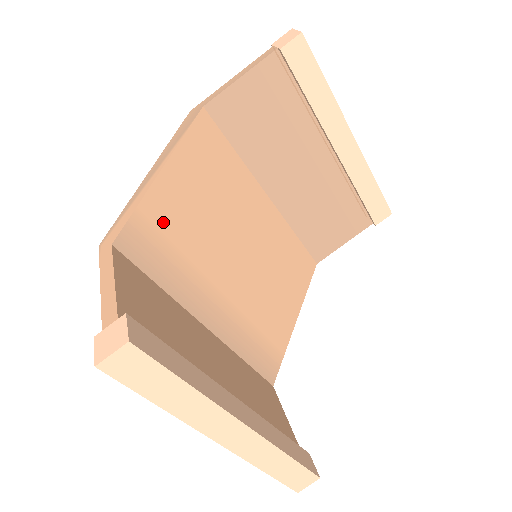
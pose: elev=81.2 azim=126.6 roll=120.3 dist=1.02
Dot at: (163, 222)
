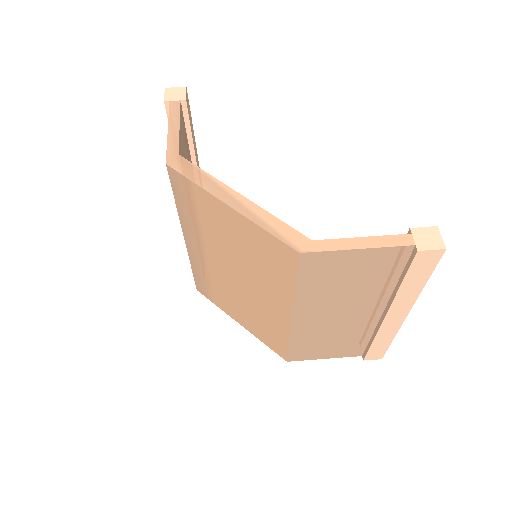
Dot at: occluded
